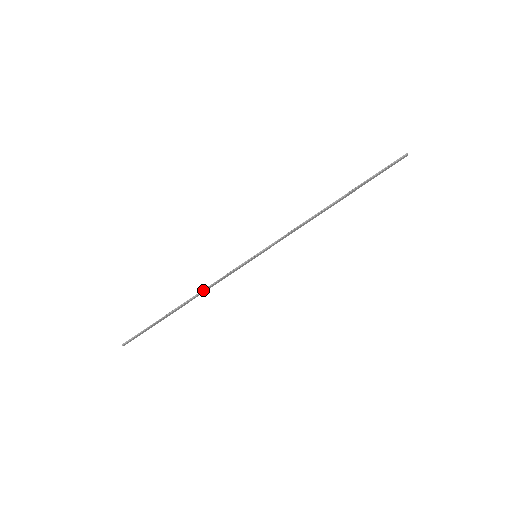
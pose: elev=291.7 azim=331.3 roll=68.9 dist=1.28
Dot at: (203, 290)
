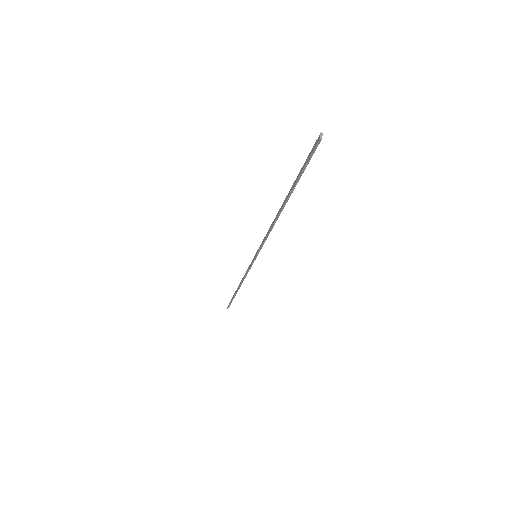
Dot at: (242, 281)
